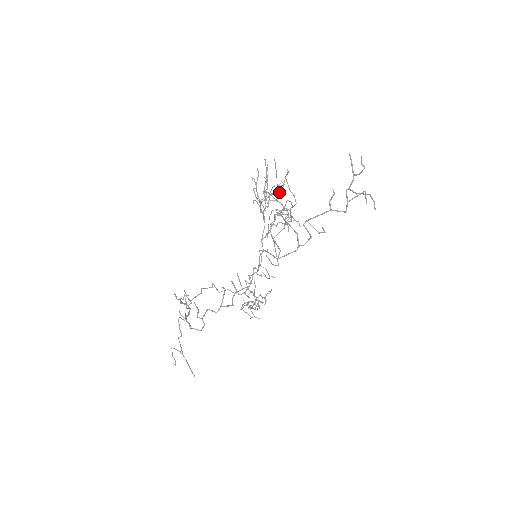
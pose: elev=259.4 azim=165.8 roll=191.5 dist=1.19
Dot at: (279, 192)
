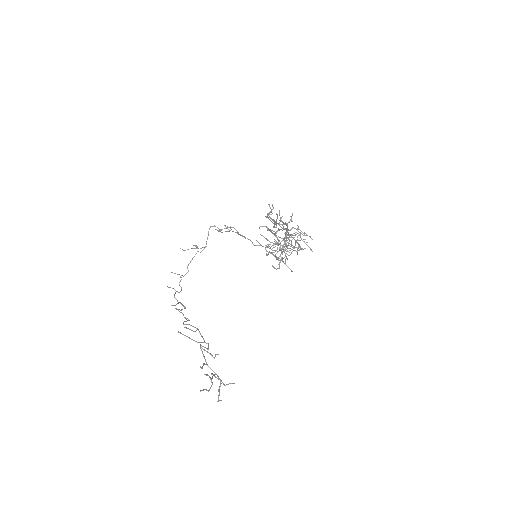
Dot at: (279, 241)
